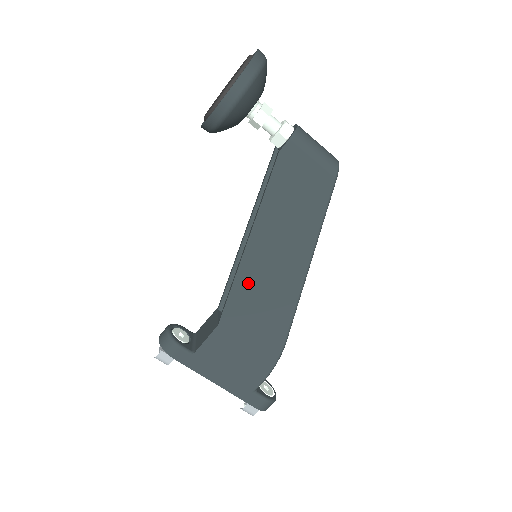
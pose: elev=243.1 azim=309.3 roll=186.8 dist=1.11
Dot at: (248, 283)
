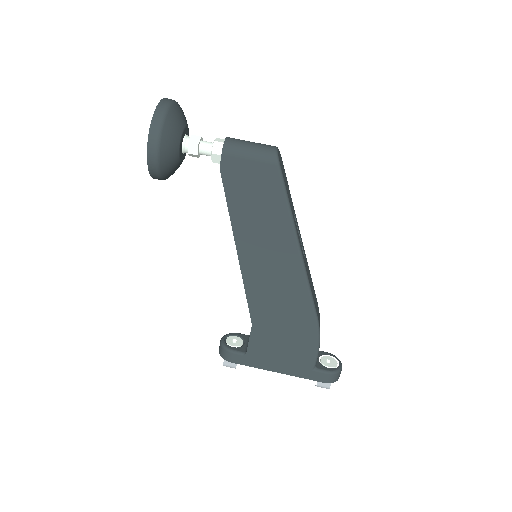
Dot at: (256, 282)
